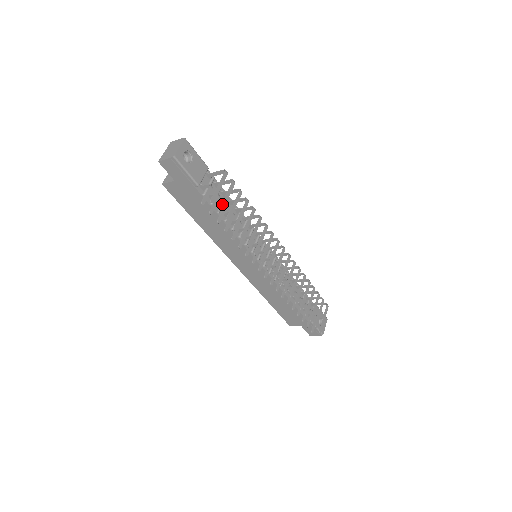
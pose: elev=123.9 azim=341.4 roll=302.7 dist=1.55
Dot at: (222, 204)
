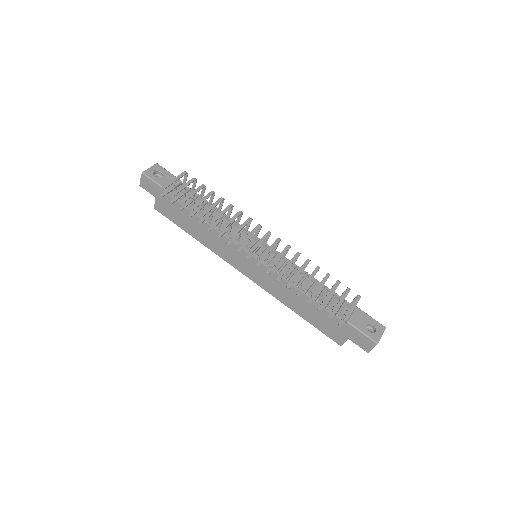
Dot at: (176, 191)
